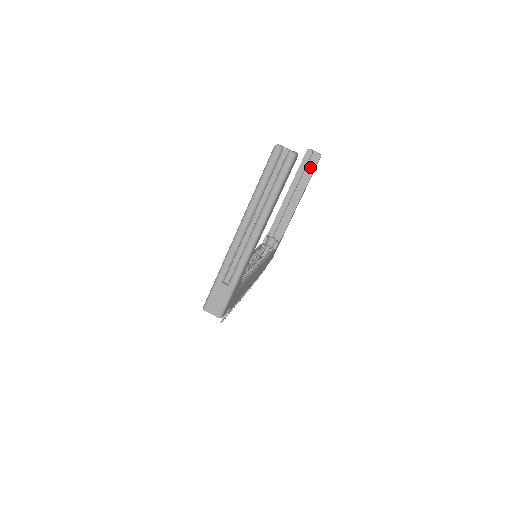
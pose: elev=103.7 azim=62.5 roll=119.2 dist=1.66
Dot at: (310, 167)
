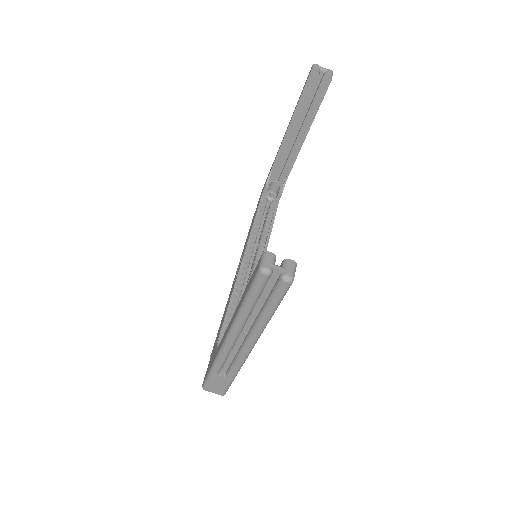
Dot at: (317, 95)
